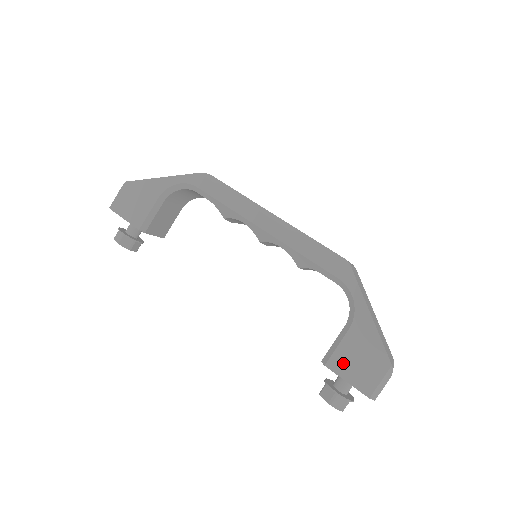
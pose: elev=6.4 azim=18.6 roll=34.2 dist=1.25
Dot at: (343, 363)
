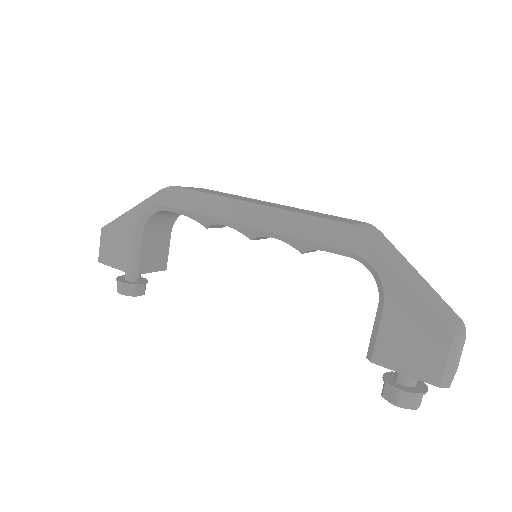
Dot at: (391, 353)
